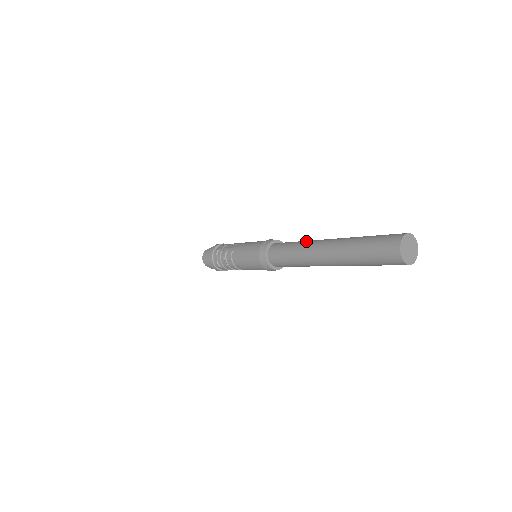
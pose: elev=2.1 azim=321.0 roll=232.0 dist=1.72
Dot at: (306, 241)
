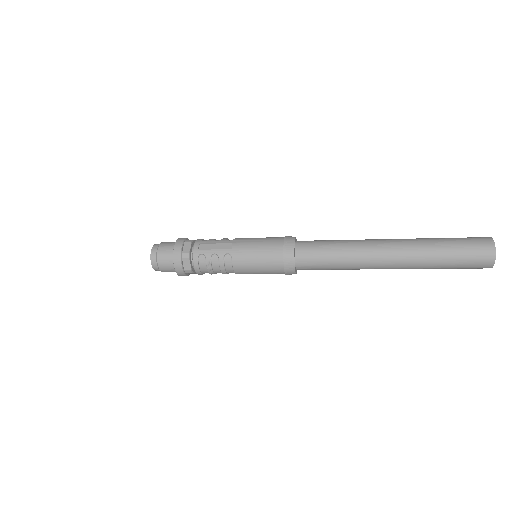
Dot at: (354, 243)
